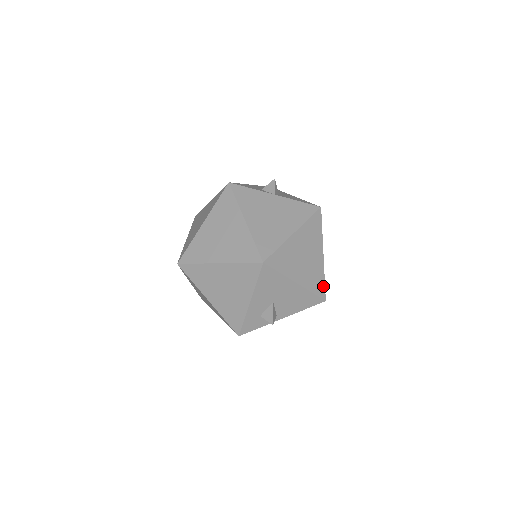
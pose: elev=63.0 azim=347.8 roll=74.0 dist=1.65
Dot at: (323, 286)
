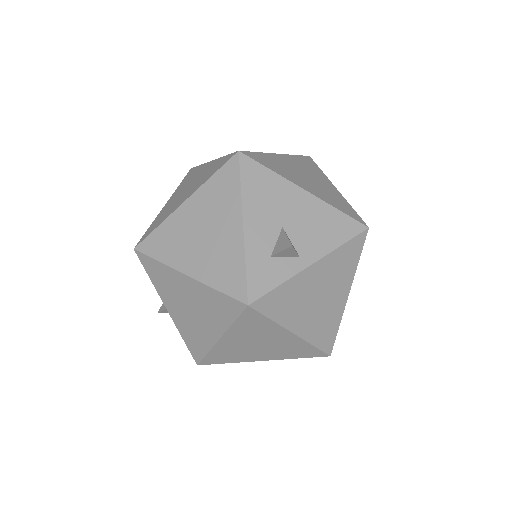
Dot at: (354, 213)
